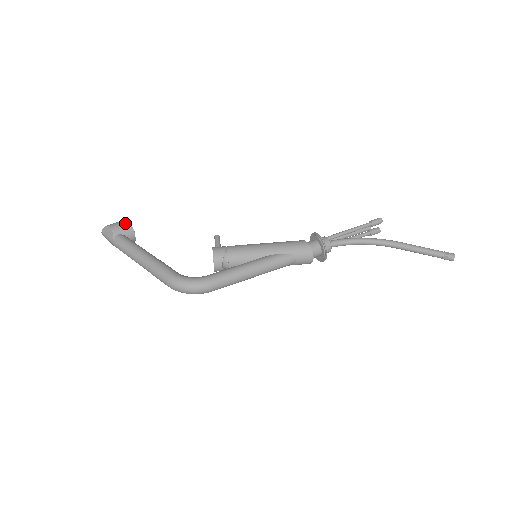
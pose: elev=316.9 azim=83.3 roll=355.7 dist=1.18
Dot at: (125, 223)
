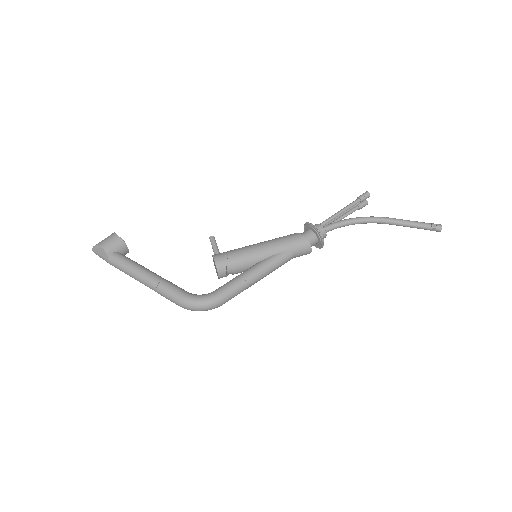
Dot at: (115, 239)
